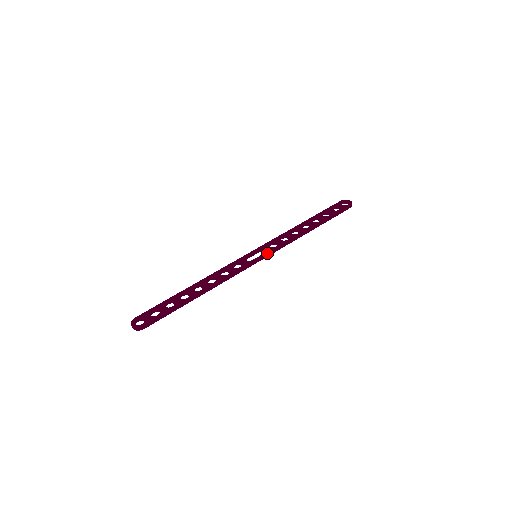
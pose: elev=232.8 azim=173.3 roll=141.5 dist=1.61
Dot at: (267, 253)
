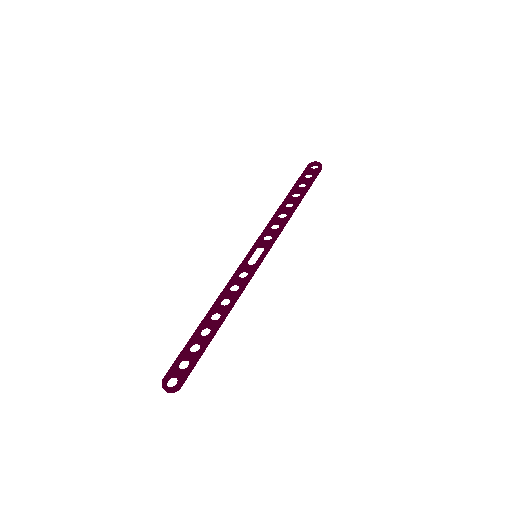
Dot at: (267, 249)
